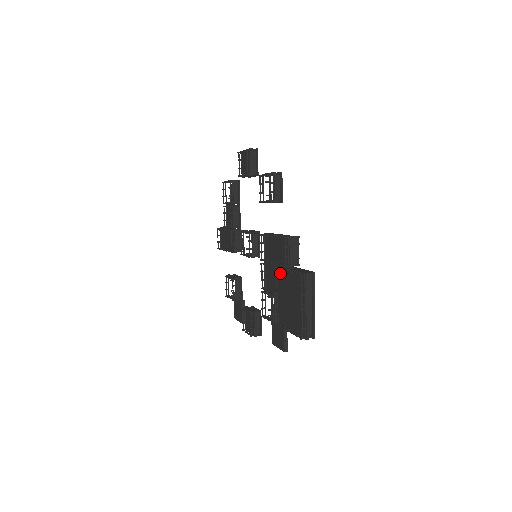
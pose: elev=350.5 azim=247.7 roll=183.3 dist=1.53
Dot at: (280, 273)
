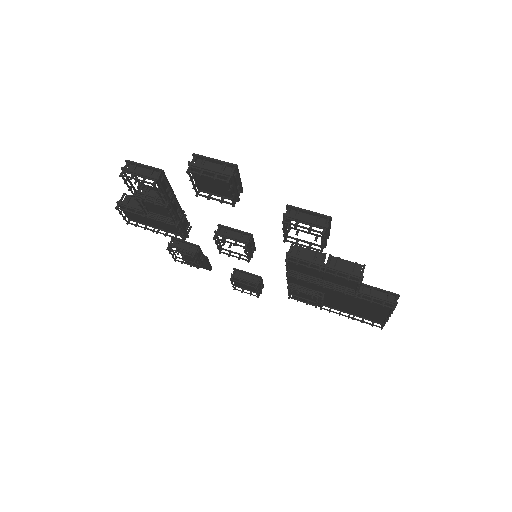
Dot at: occluded
